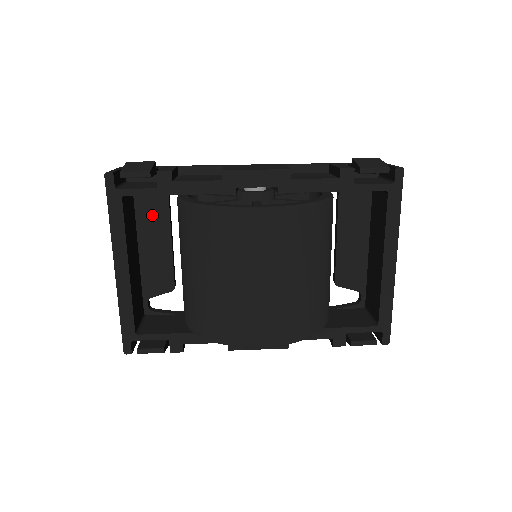
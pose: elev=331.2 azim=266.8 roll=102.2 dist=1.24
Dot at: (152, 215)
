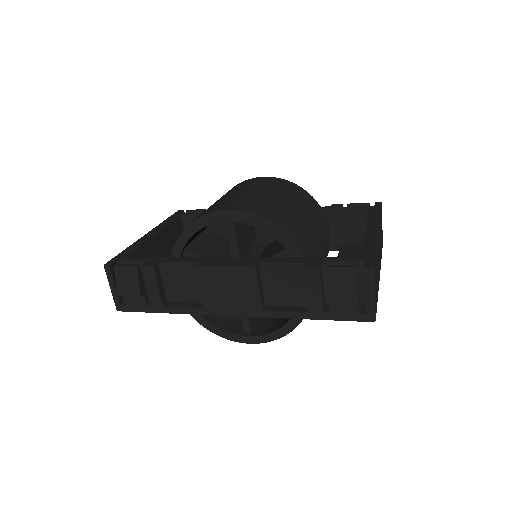
Dot at: occluded
